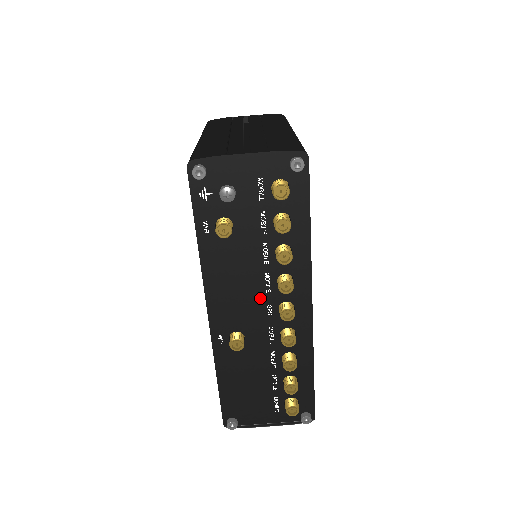
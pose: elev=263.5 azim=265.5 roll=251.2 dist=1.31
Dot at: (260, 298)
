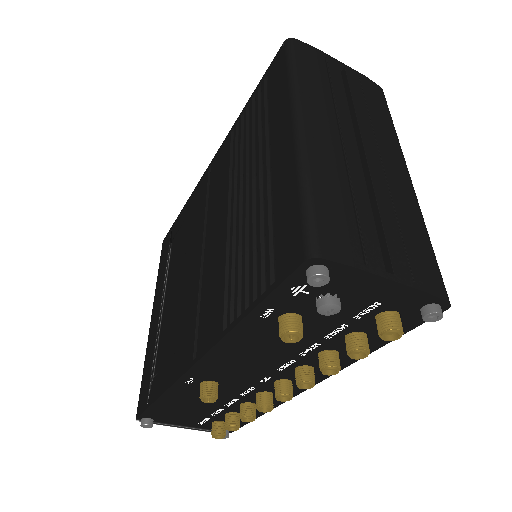
Dot at: (265, 371)
